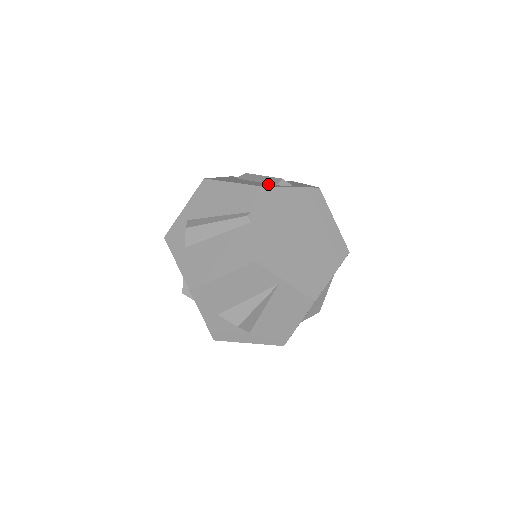
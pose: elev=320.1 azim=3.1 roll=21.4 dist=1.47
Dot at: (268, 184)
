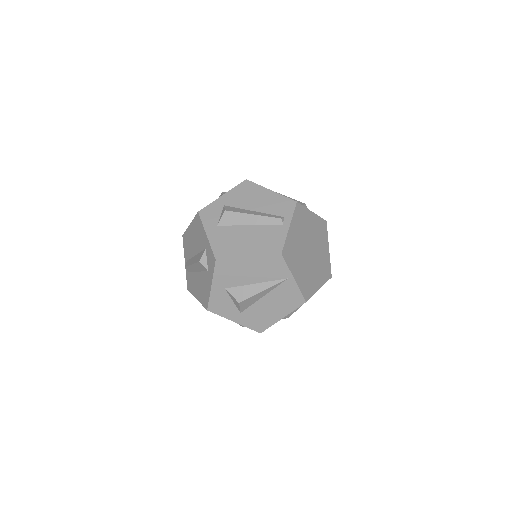
Dot at: occluded
